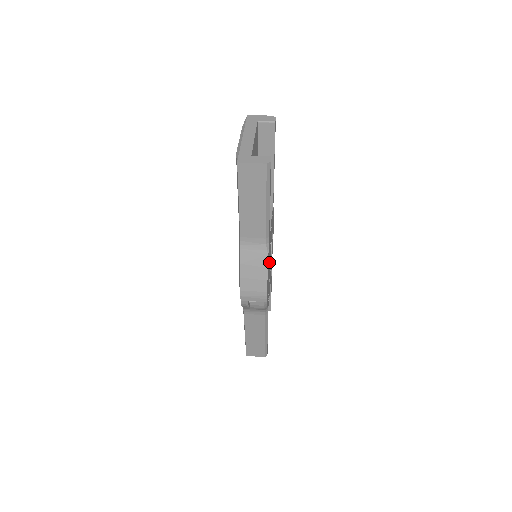
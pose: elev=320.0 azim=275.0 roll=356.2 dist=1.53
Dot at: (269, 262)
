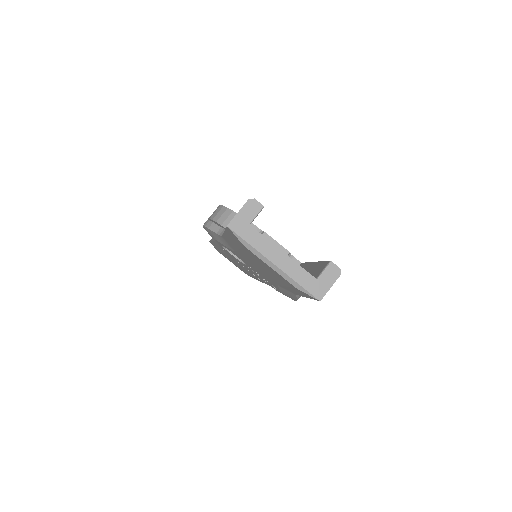
Dot at: occluded
